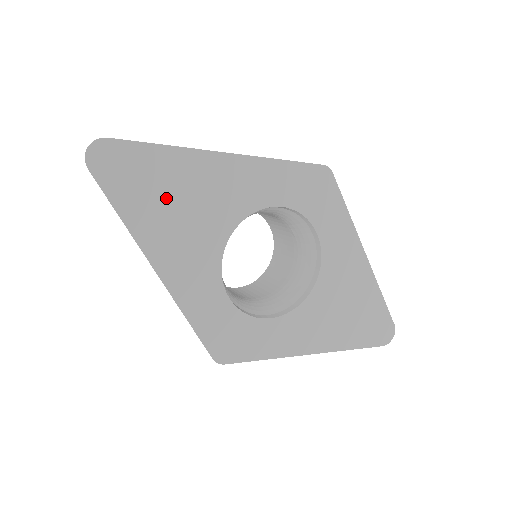
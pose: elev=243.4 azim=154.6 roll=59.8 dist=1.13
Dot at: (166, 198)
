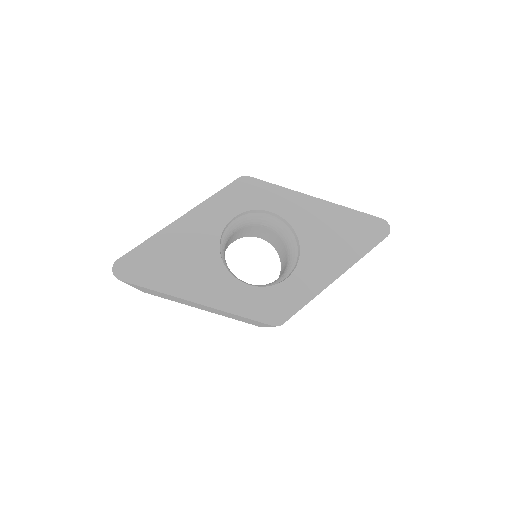
Dot at: (169, 263)
